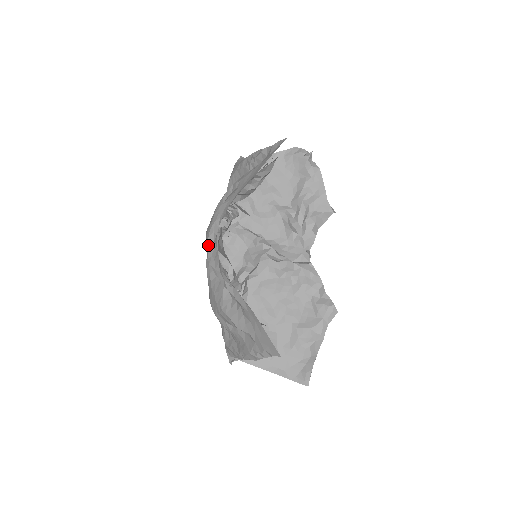
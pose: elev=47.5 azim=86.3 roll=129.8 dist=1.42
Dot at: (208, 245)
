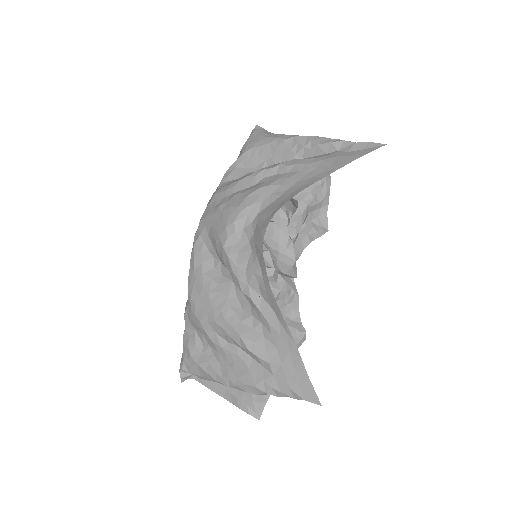
Dot at: (231, 230)
